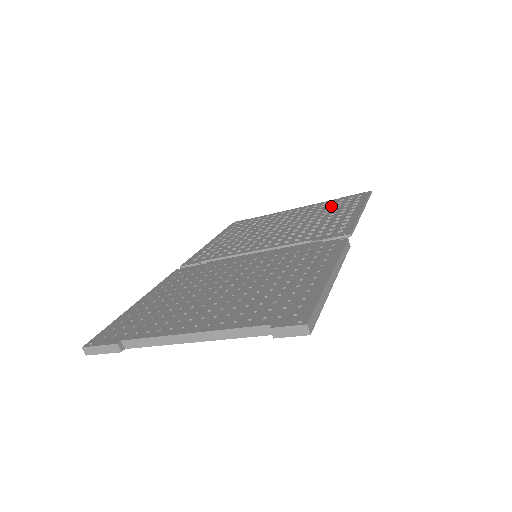
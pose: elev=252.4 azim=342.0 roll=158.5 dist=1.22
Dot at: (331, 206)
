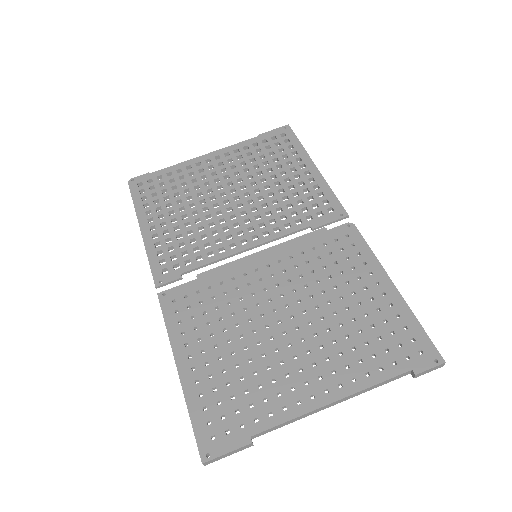
Dot at: (264, 154)
